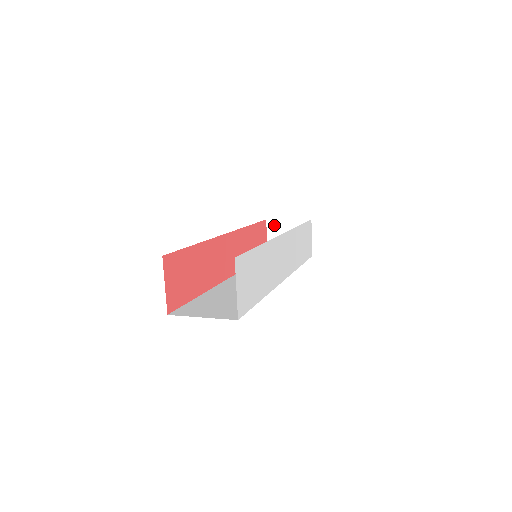
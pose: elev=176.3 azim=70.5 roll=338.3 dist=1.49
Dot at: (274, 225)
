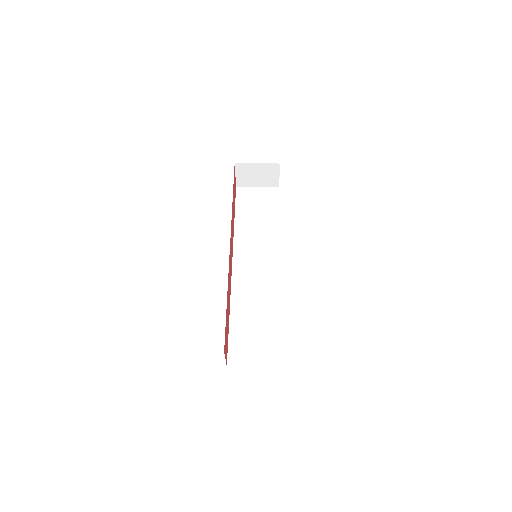
Dot at: (243, 167)
